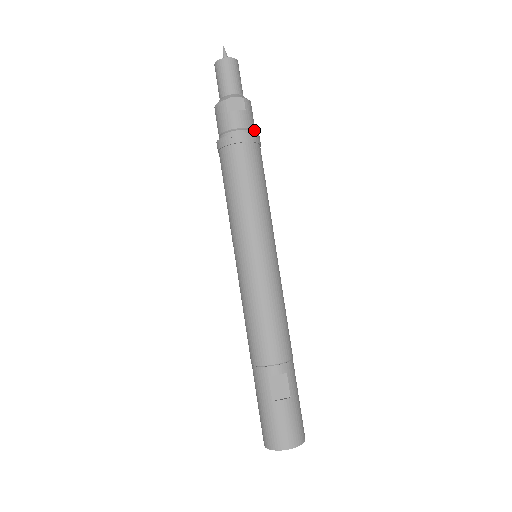
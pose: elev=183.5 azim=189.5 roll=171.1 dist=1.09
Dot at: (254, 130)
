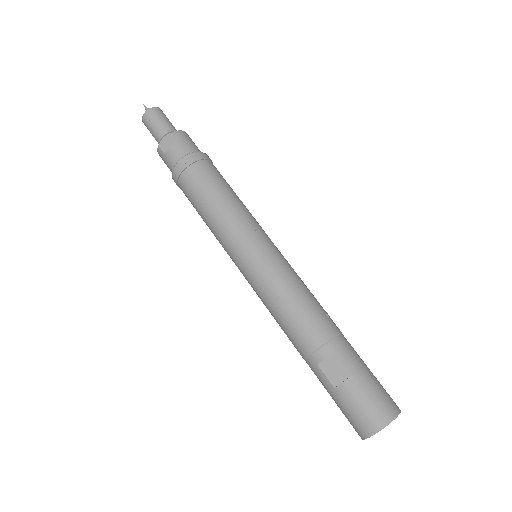
Dot at: (195, 151)
